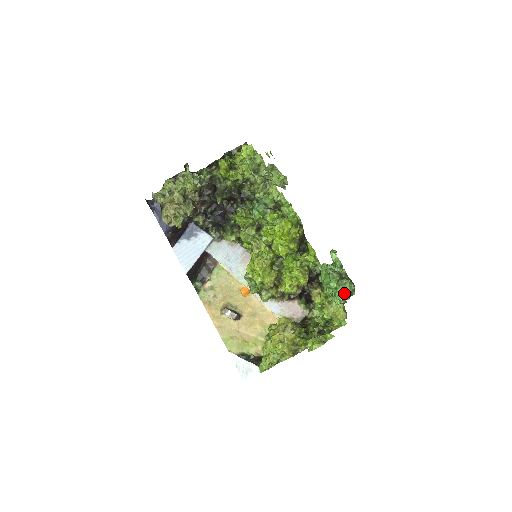
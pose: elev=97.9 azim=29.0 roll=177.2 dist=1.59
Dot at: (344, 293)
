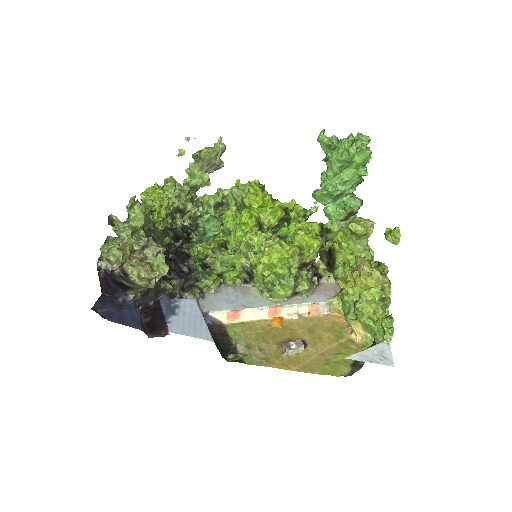
Dot at: occluded
